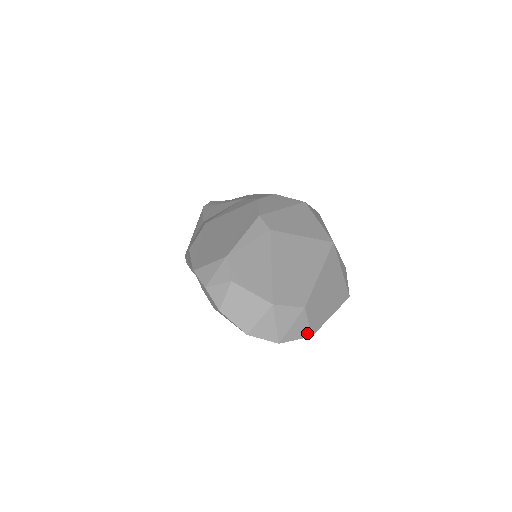
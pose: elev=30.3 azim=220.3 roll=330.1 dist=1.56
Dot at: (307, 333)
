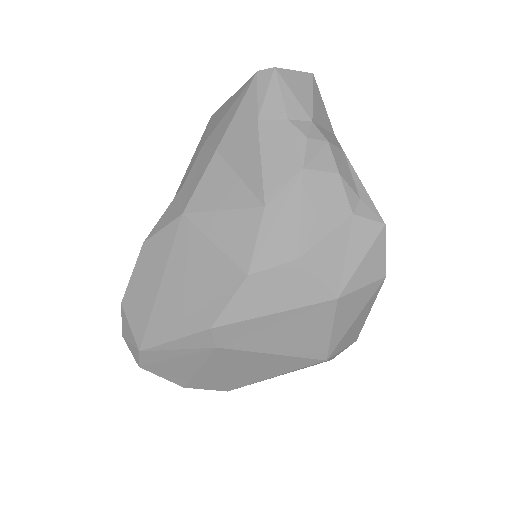
Dot at: occluded
